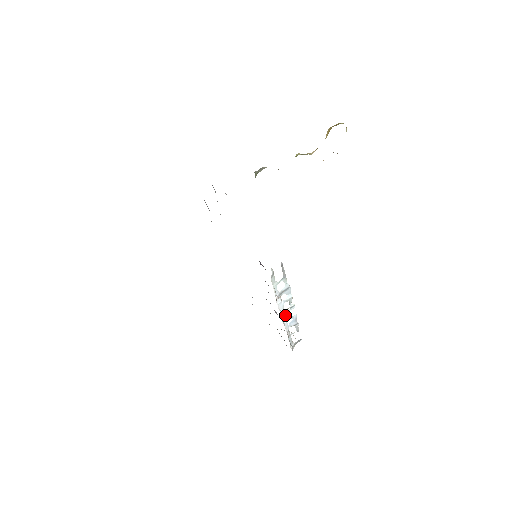
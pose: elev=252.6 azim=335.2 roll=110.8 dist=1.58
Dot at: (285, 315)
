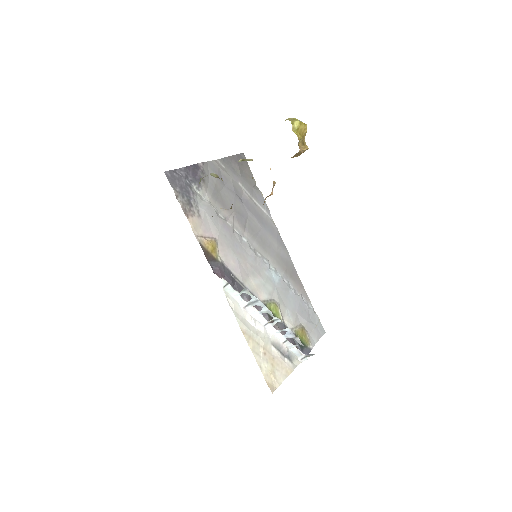
Dot at: (272, 325)
